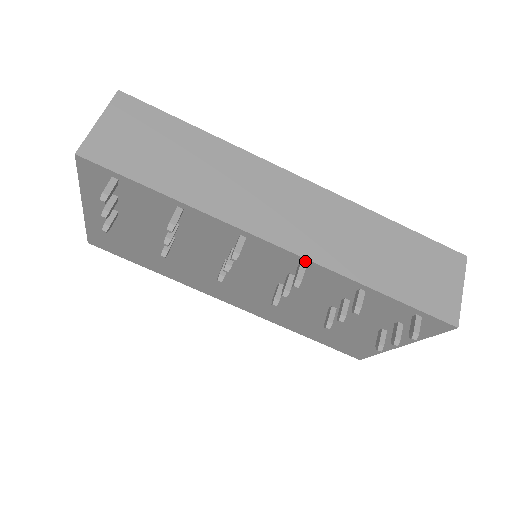
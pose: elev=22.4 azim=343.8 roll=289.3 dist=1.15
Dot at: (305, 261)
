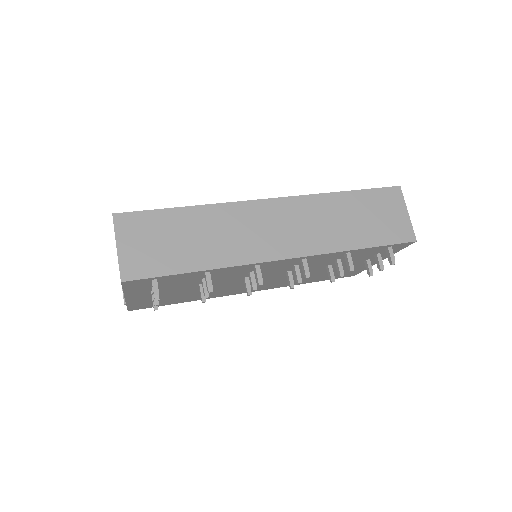
Dot at: (305, 258)
